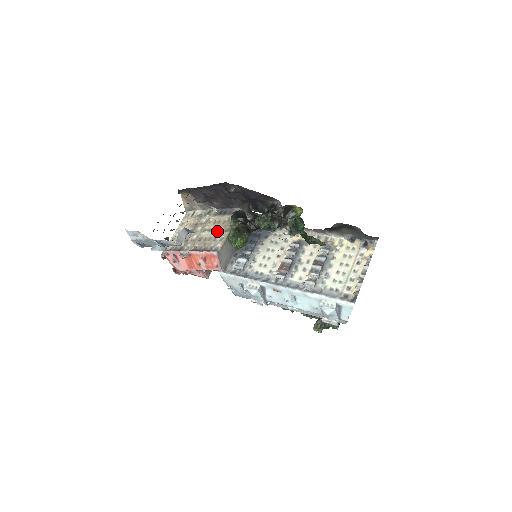
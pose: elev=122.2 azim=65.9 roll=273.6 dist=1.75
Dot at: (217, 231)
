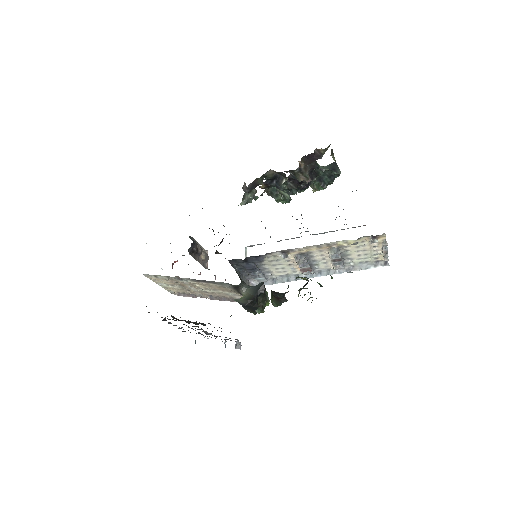
Dot at: (220, 291)
